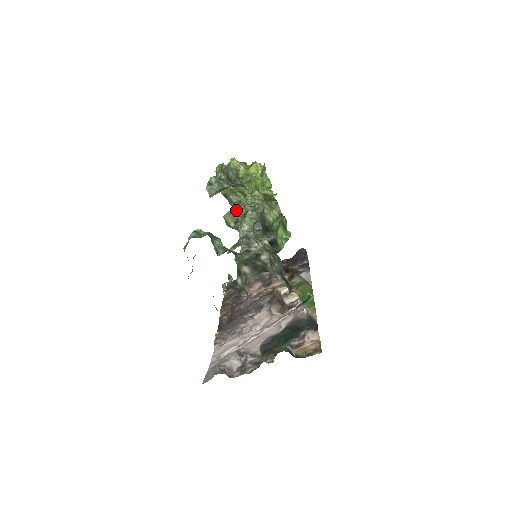
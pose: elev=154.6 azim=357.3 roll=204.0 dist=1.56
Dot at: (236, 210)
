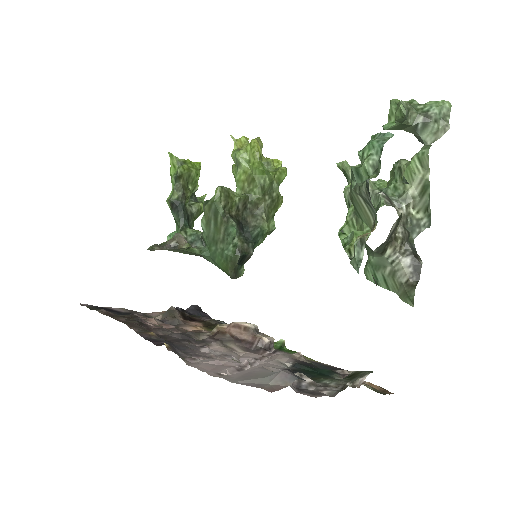
Dot at: (232, 192)
